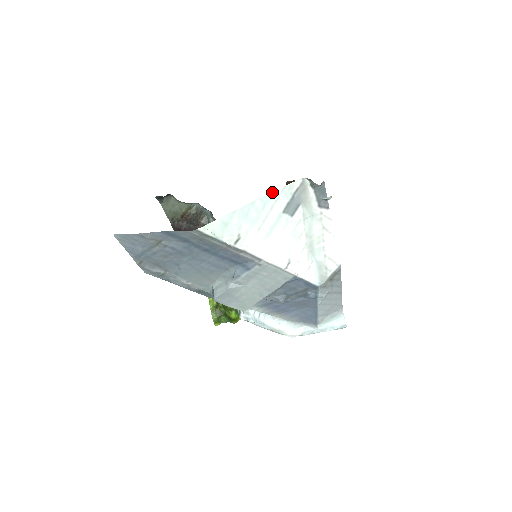
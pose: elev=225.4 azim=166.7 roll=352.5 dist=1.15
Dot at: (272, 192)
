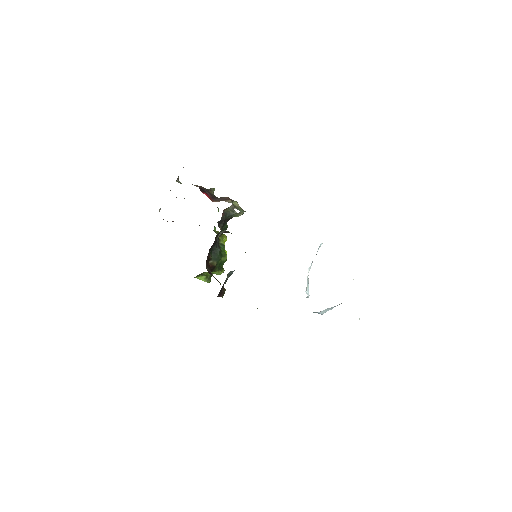
Dot at: occluded
